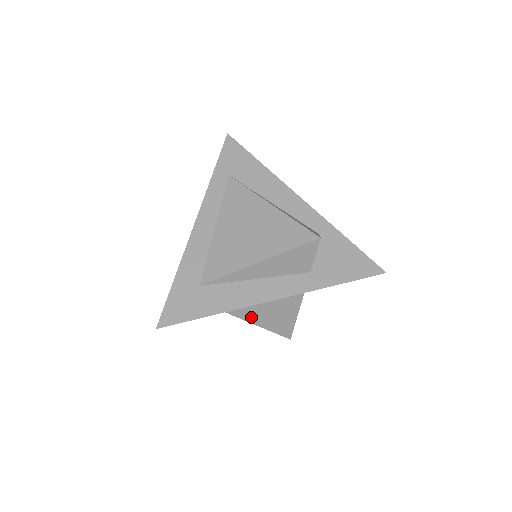
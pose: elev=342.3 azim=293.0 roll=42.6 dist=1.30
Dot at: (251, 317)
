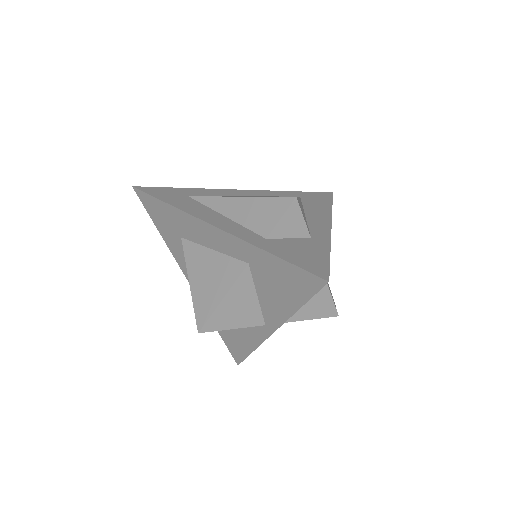
Dot at: (193, 266)
